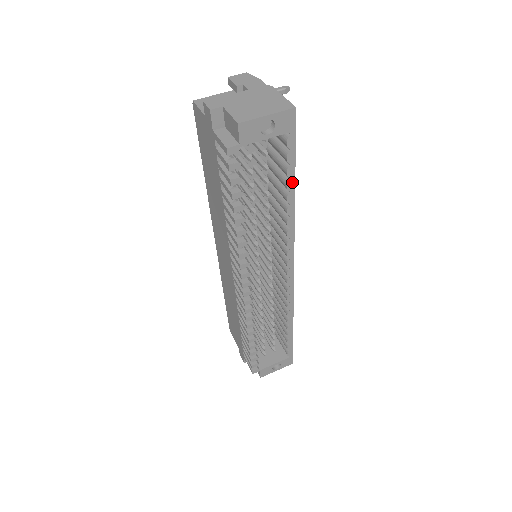
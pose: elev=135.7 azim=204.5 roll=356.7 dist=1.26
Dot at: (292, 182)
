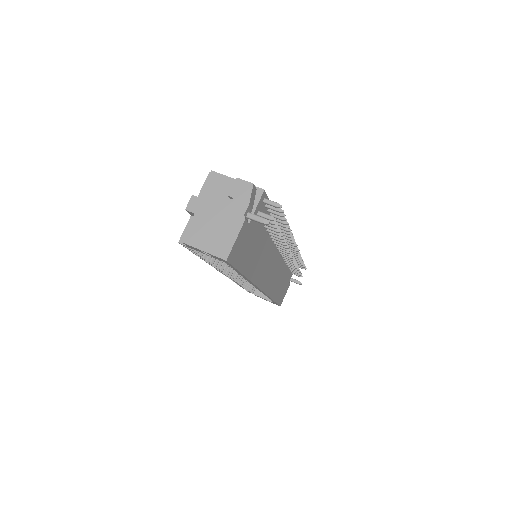
Dot at: (240, 273)
